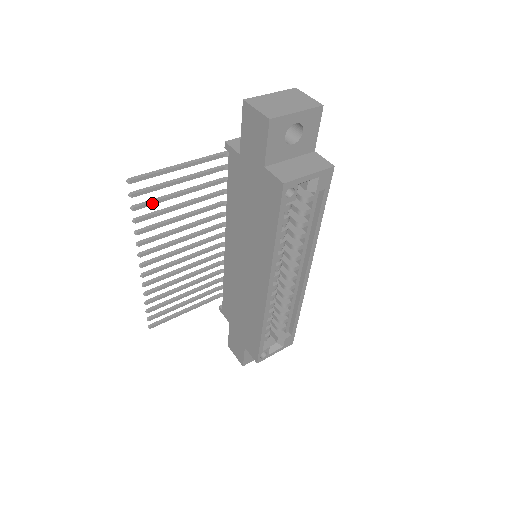
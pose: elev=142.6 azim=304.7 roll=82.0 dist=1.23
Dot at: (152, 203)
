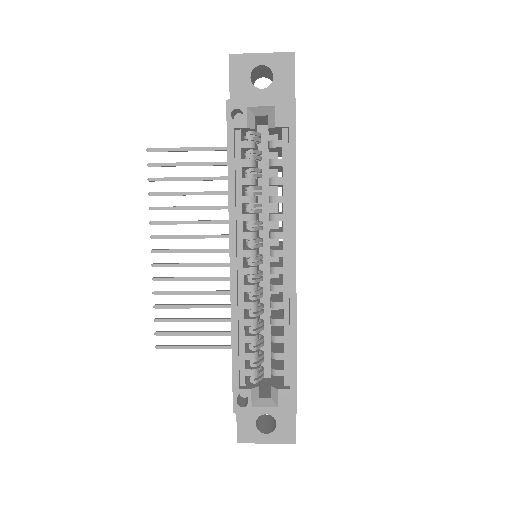
Dot at: (167, 179)
